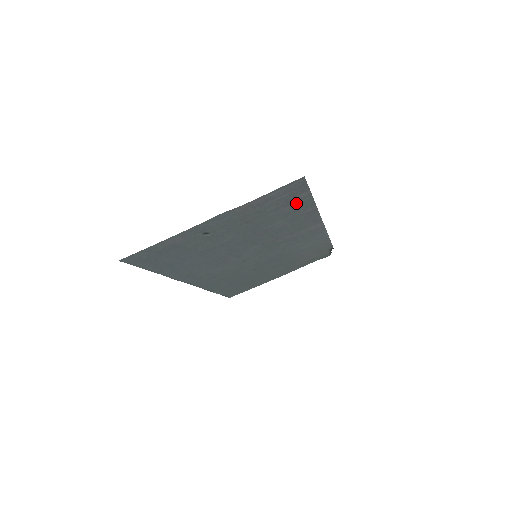
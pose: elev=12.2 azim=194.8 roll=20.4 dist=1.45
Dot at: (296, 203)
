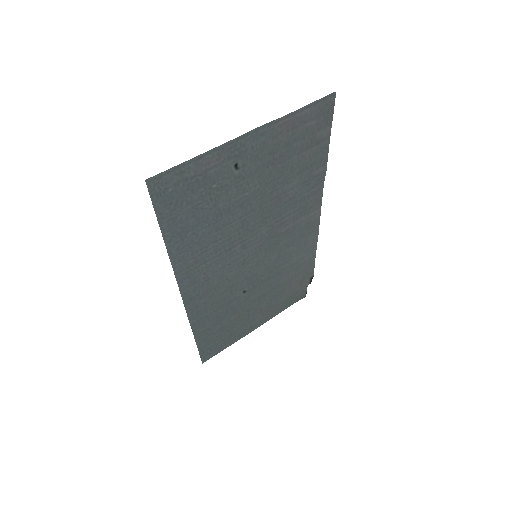
Dot at: (316, 147)
